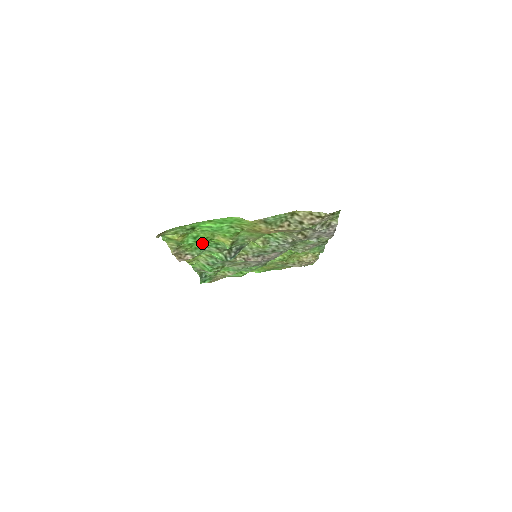
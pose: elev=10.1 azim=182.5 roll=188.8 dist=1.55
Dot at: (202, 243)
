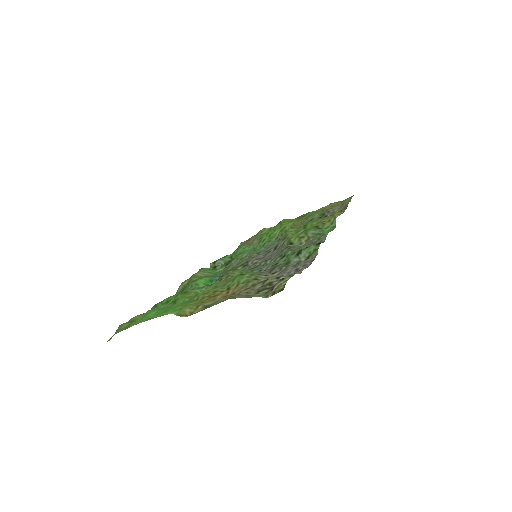
Dot at: (176, 294)
